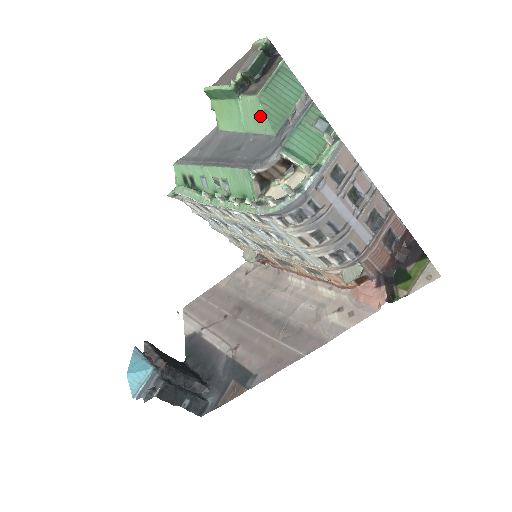
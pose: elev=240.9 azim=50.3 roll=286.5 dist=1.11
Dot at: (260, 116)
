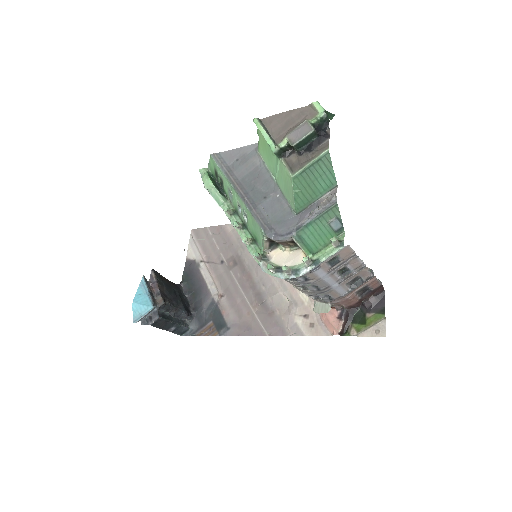
Dot at: (290, 190)
